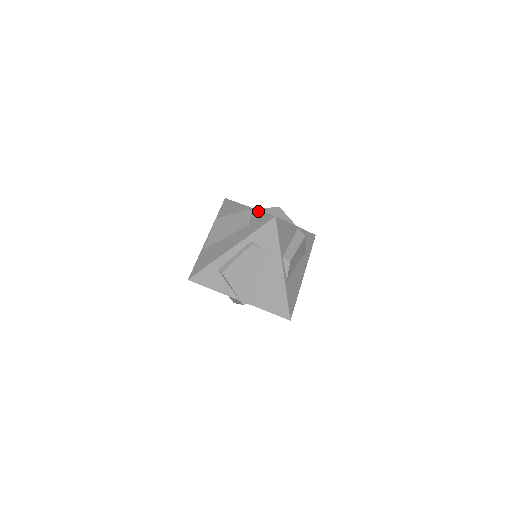
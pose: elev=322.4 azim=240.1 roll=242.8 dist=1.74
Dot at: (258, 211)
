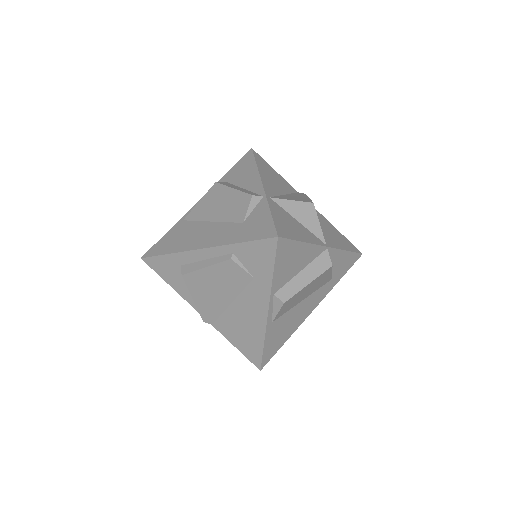
Dot at: (267, 206)
